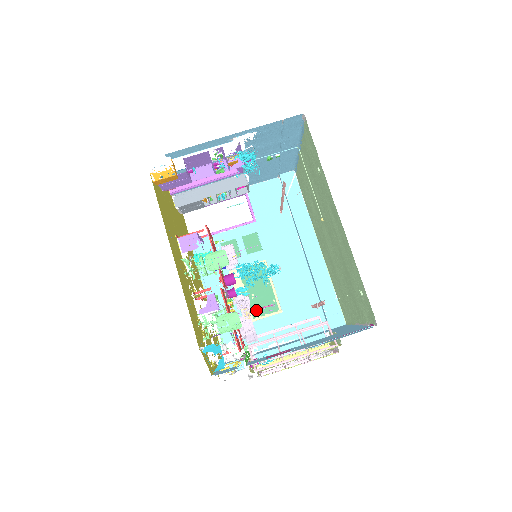
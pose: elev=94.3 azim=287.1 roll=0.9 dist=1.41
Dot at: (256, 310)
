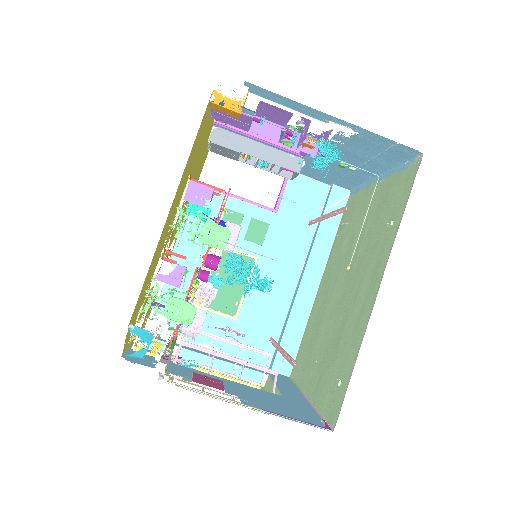
Dot at: occluded
